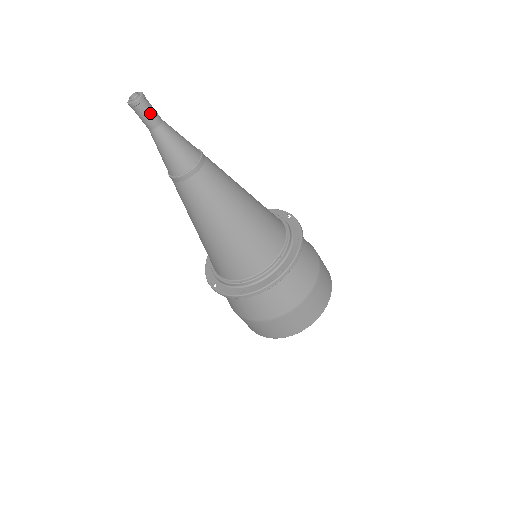
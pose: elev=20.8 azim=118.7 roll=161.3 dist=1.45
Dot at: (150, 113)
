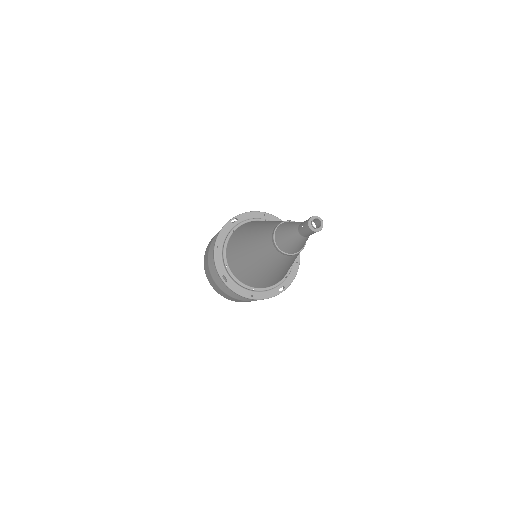
Dot at: occluded
